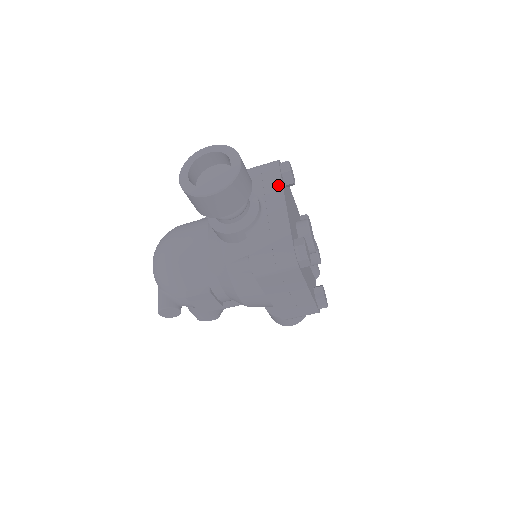
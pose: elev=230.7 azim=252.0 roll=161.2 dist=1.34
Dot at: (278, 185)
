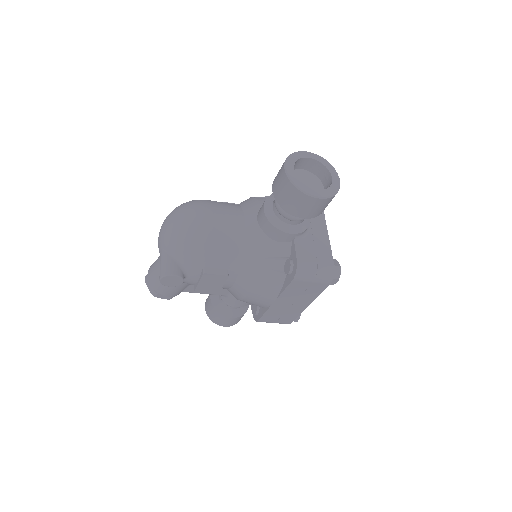
Dot at: occluded
